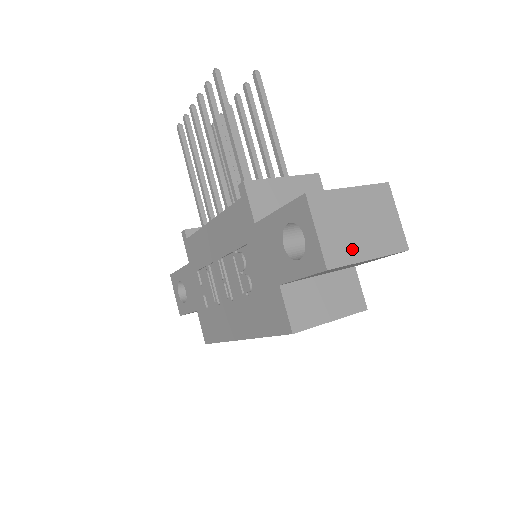
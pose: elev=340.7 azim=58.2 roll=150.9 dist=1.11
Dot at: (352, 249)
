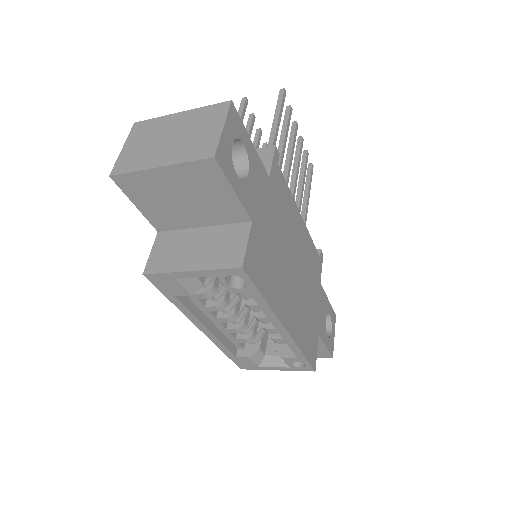
Dot at: (146, 159)
